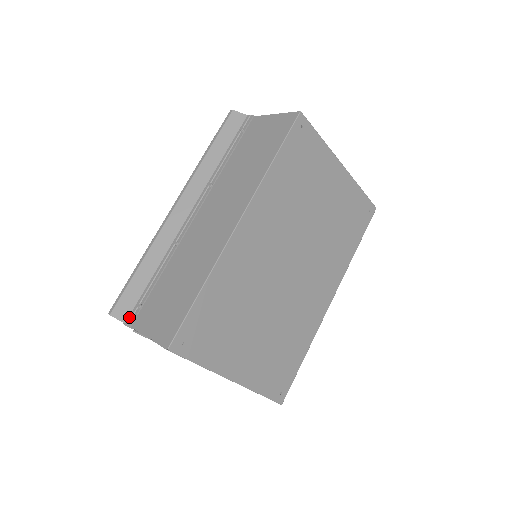
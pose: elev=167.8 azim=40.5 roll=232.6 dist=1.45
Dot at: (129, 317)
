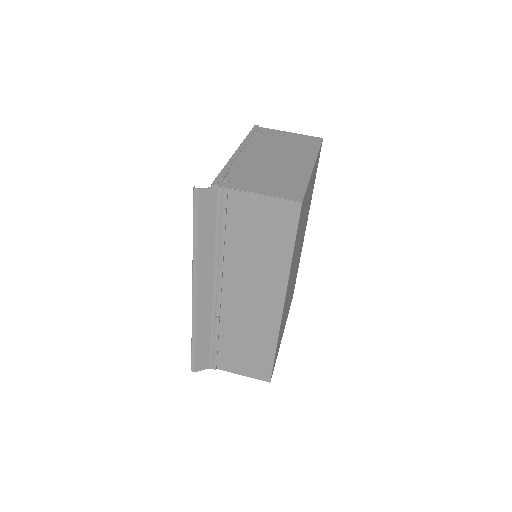
Dot at: (210, 365)
